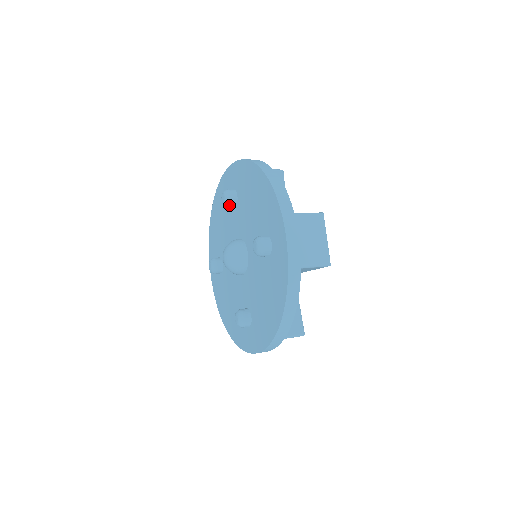
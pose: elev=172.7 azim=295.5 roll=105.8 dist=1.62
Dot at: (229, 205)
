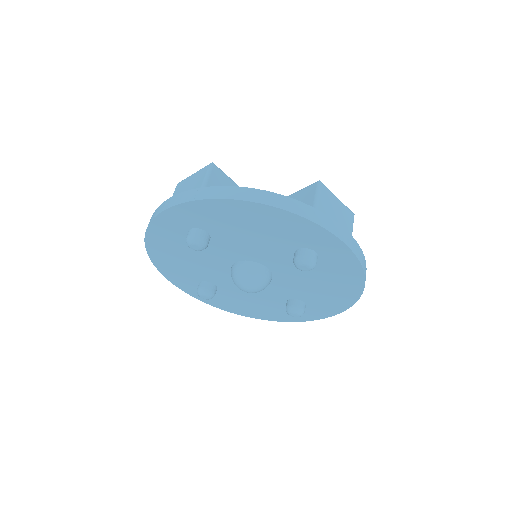
Dot at: occluded
